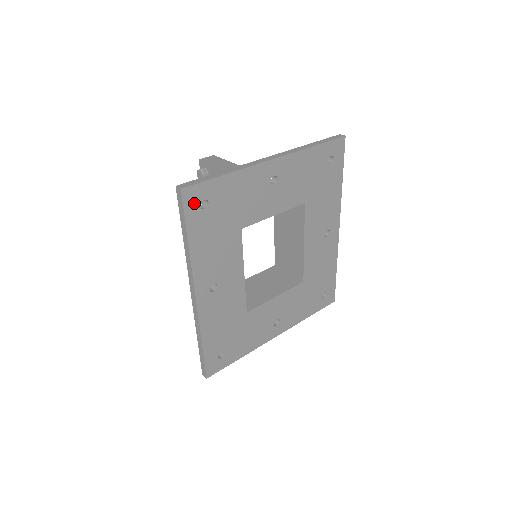
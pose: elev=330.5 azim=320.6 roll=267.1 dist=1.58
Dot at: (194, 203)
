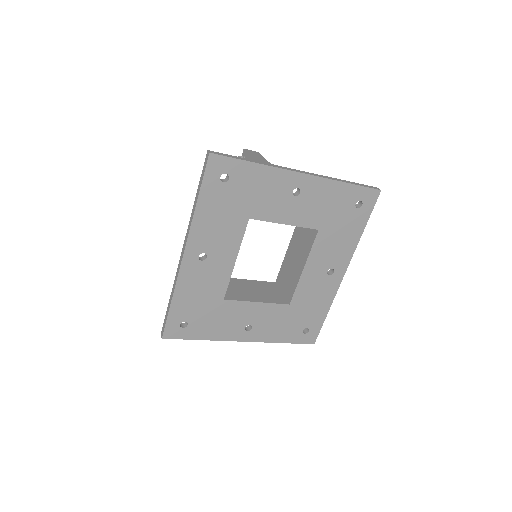
Dot at: (216, 171)
